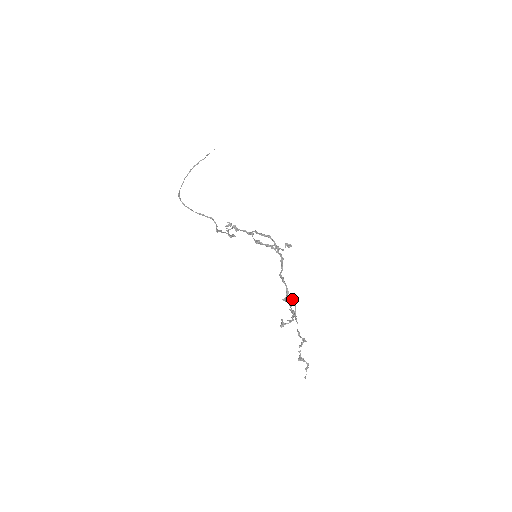
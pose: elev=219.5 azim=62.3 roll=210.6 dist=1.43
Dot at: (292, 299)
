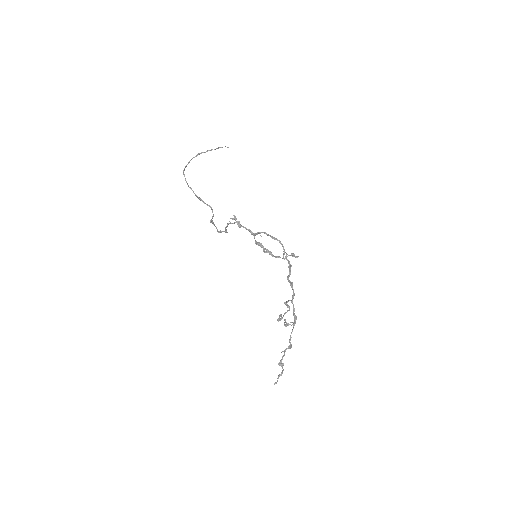
Dot at: occluded
